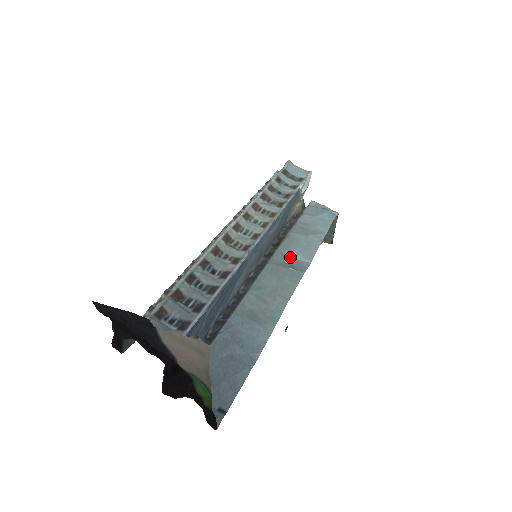
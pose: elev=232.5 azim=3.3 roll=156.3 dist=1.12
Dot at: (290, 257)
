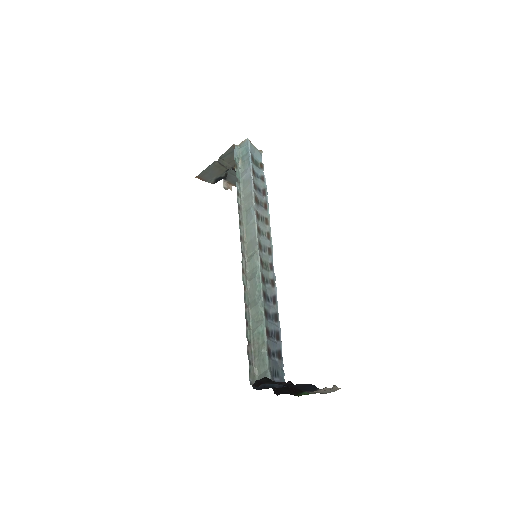
Dot at: occluded
